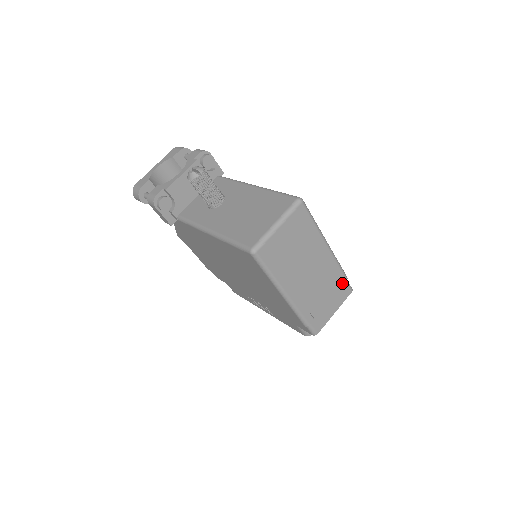
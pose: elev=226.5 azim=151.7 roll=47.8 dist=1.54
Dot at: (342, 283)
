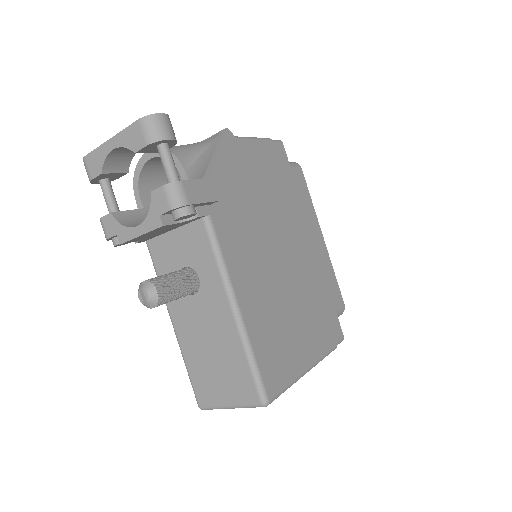
Dot at: occluded
